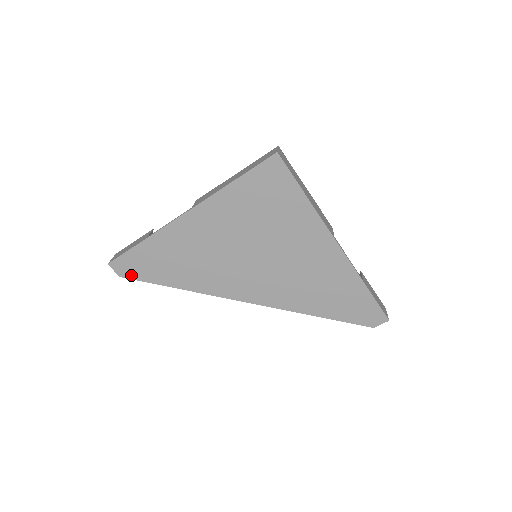
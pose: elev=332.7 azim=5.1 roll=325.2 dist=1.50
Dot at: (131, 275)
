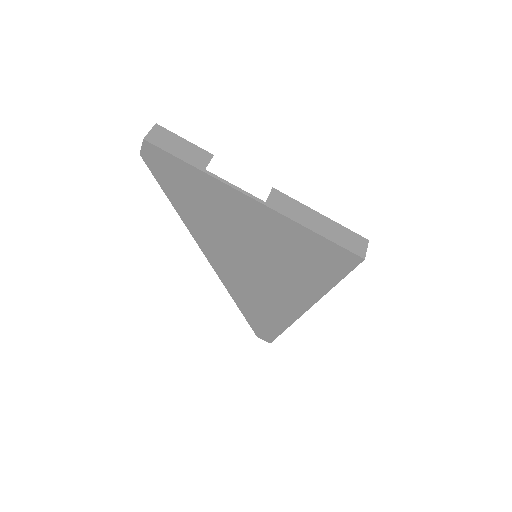
Dot at: (152, 165)
